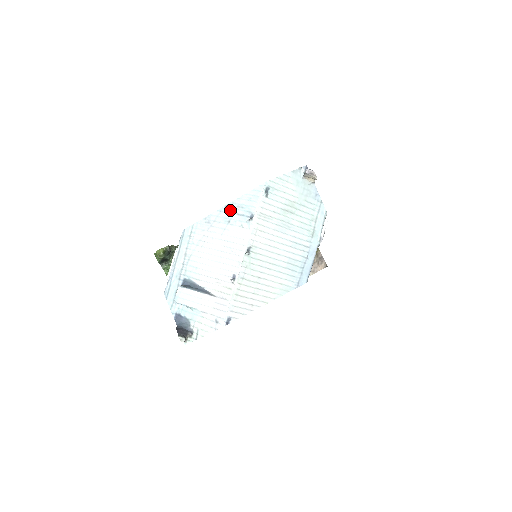
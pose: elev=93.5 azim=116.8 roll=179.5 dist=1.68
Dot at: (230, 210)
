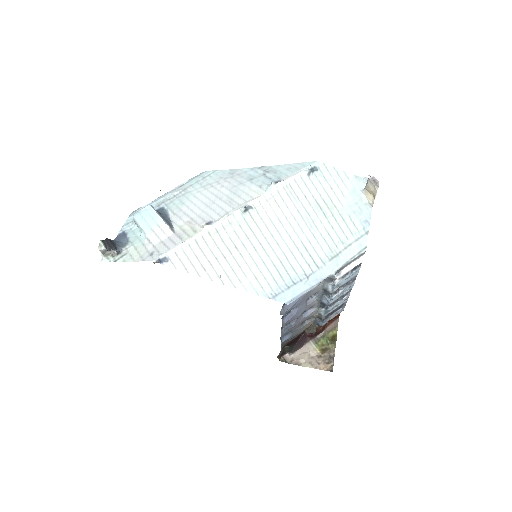
Dot at: (262, 171)
